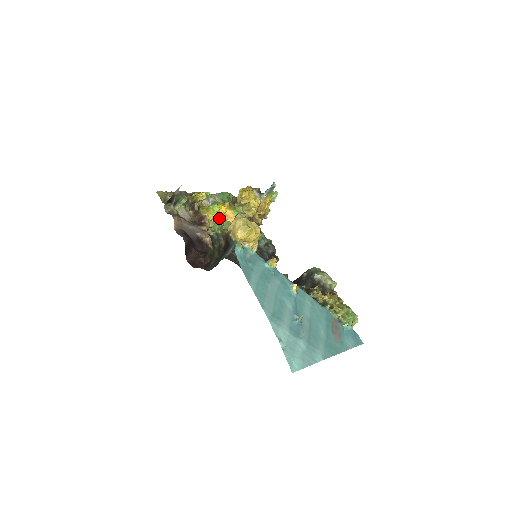
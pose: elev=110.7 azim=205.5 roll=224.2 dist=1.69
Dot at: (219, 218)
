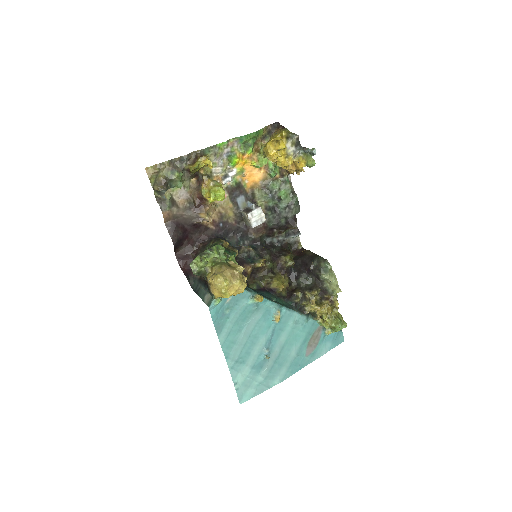
Dot at: (204, 256)
